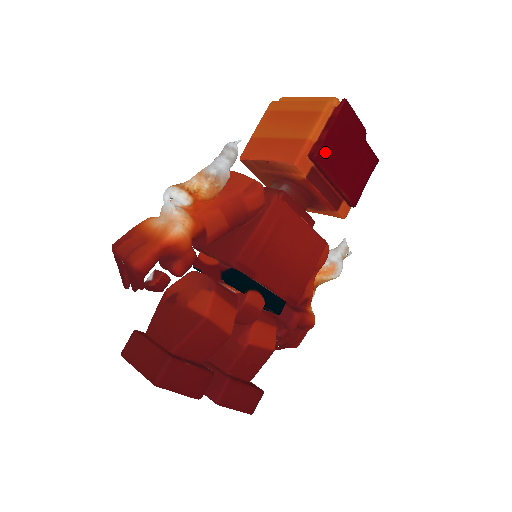
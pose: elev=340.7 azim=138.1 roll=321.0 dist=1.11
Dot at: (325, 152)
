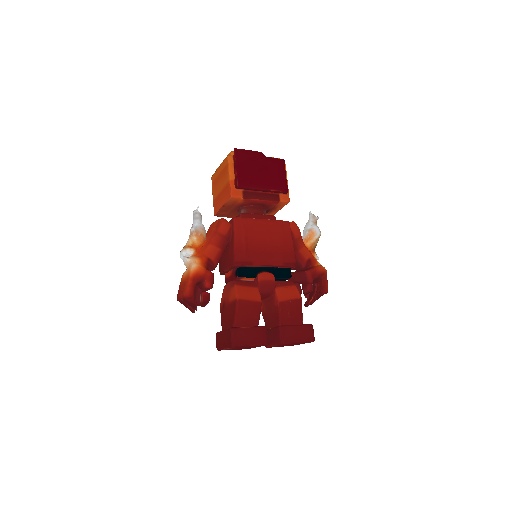
Dot at: (242, 180)
